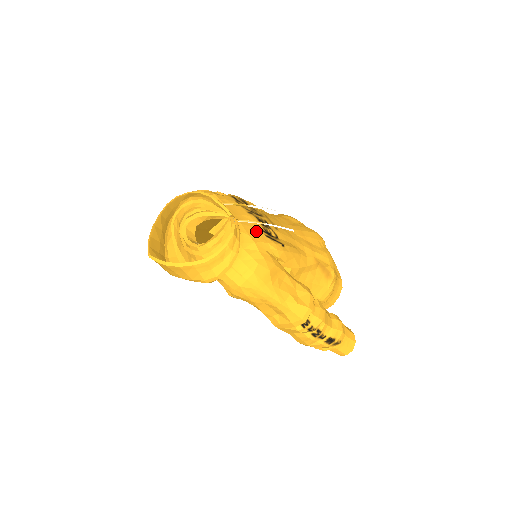
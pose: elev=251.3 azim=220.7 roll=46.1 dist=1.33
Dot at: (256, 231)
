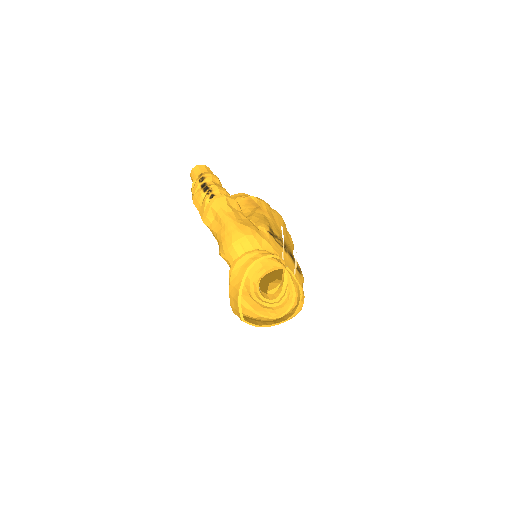
Dot at: (297, 273)
